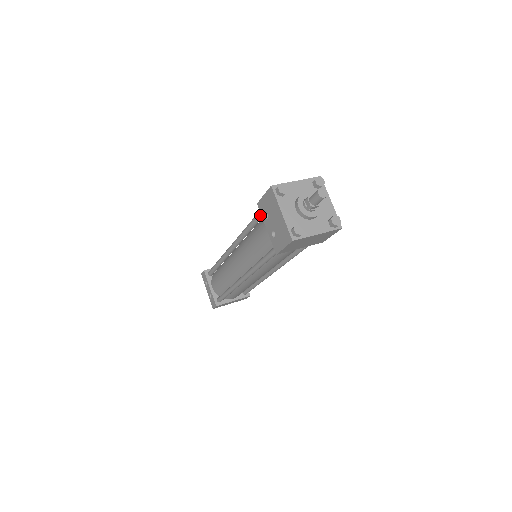
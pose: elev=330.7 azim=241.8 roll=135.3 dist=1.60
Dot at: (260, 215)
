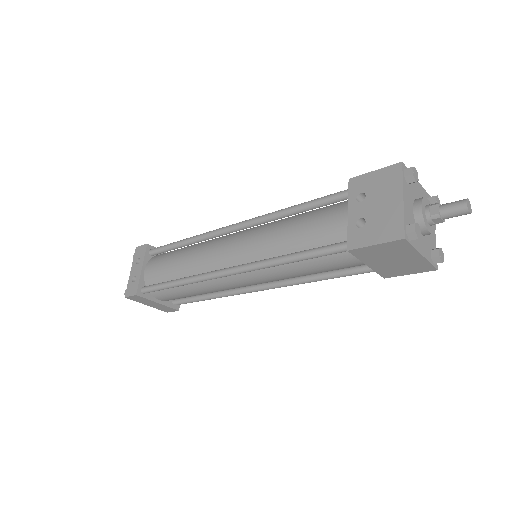
Dot at: (338, 196)
